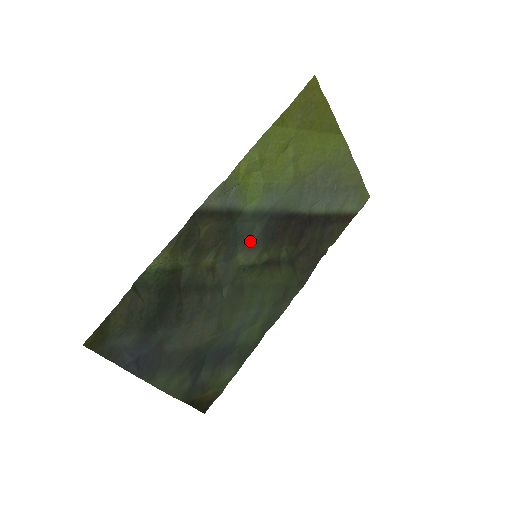
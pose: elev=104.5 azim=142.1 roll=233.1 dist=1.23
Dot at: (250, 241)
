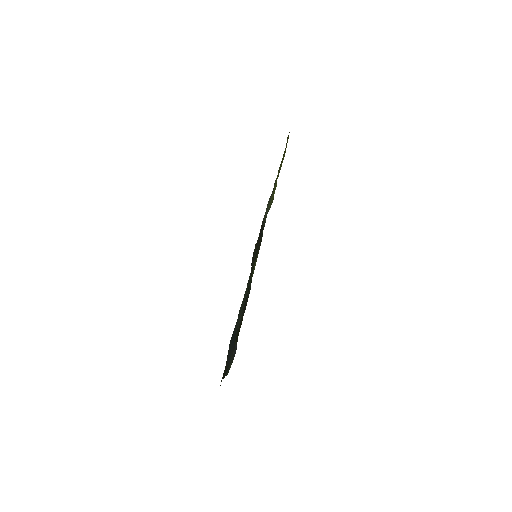
Dot at: occluded
